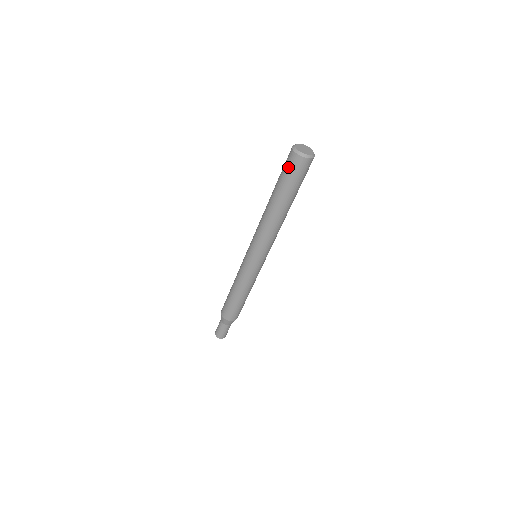
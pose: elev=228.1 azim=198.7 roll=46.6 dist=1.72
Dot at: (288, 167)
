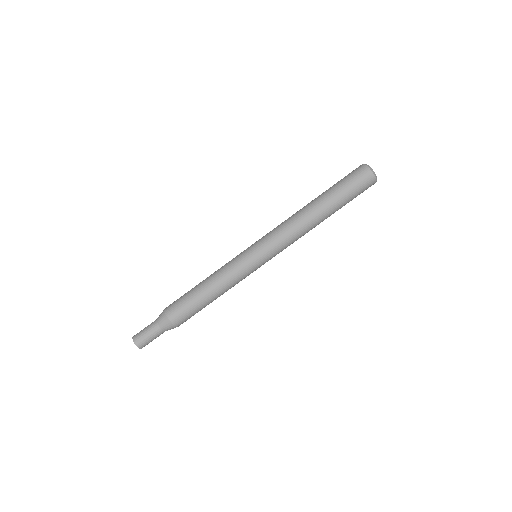
Dot at: (350, 174)
